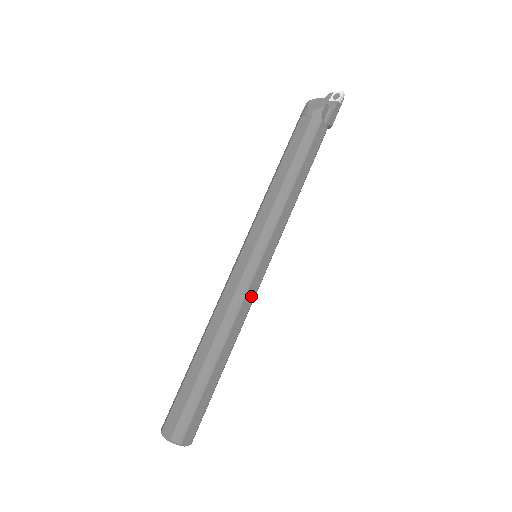
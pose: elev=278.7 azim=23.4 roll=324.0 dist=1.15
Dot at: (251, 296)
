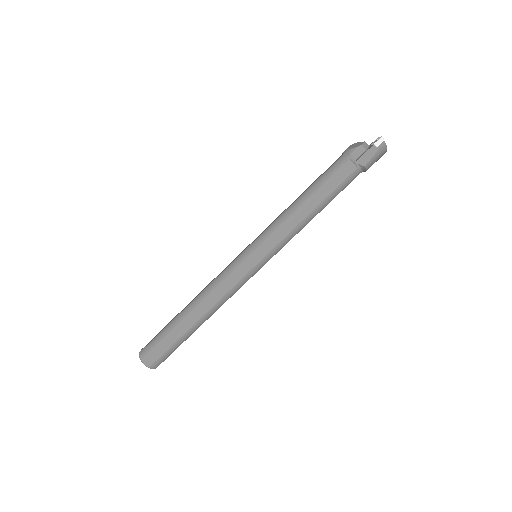
Dot at: (232, 282)
